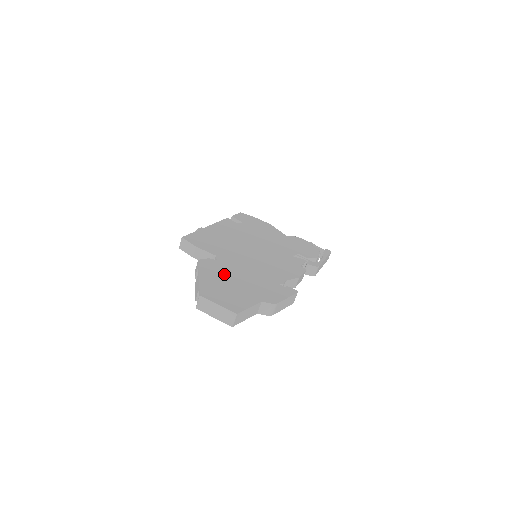
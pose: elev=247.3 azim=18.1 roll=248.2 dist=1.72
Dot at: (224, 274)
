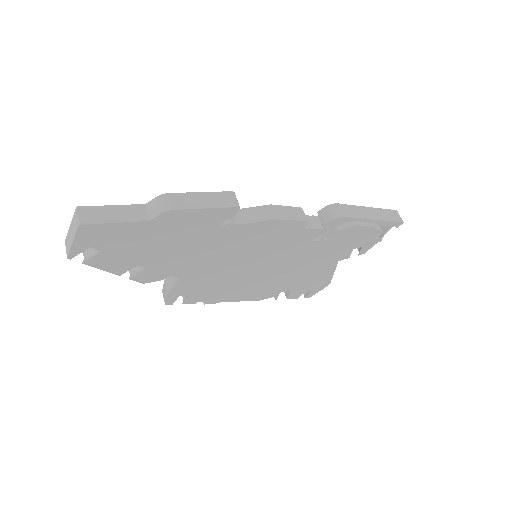
Dot at: occluded
